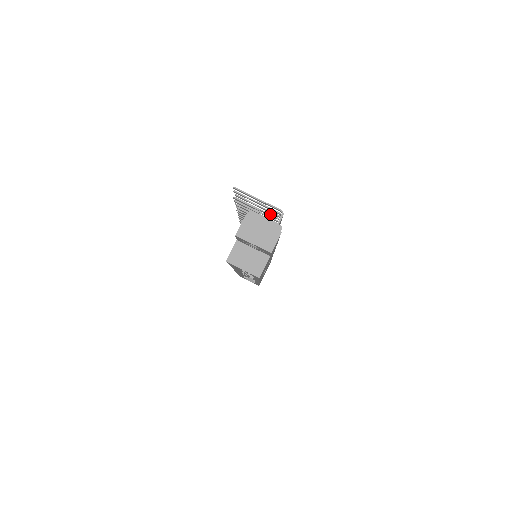
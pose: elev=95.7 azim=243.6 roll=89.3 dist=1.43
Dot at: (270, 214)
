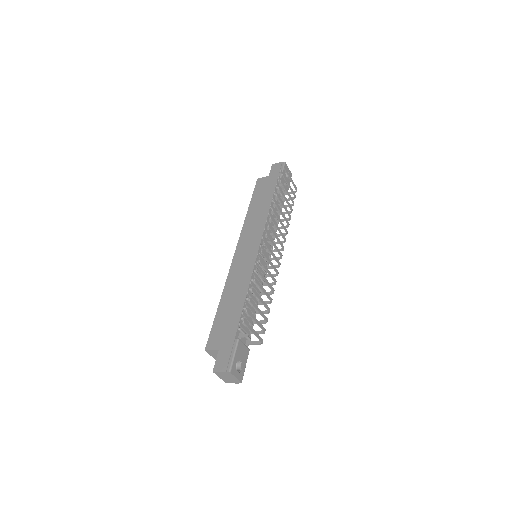
Dot at: (266, 308)
